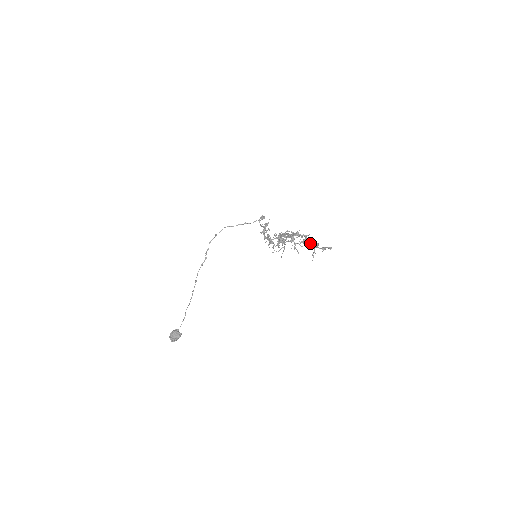
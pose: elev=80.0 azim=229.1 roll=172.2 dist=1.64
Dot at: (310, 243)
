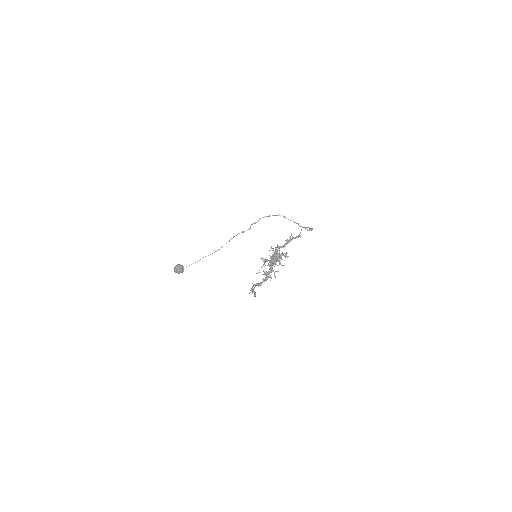
Dot at: occluded
